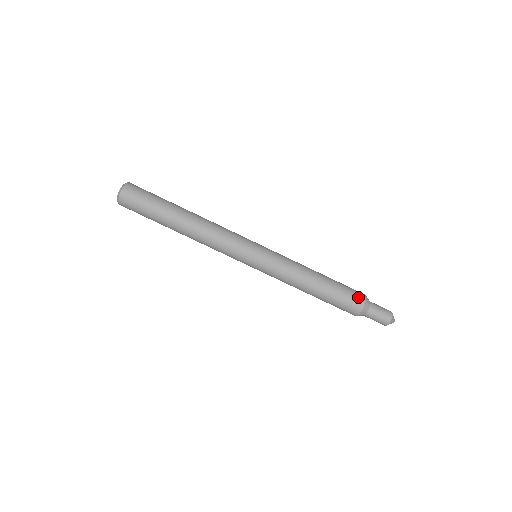
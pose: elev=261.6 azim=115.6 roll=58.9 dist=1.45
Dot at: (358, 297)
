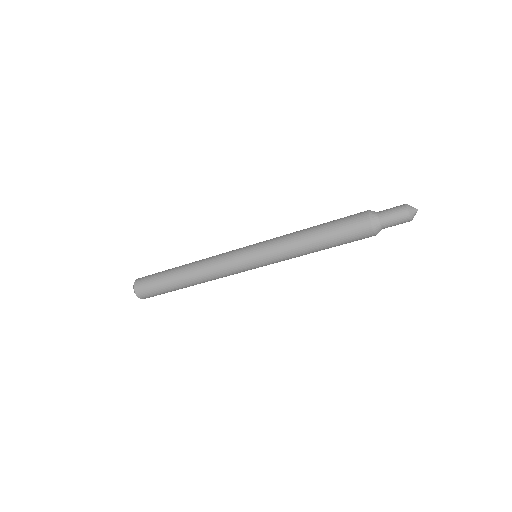
Dot at: occluded
